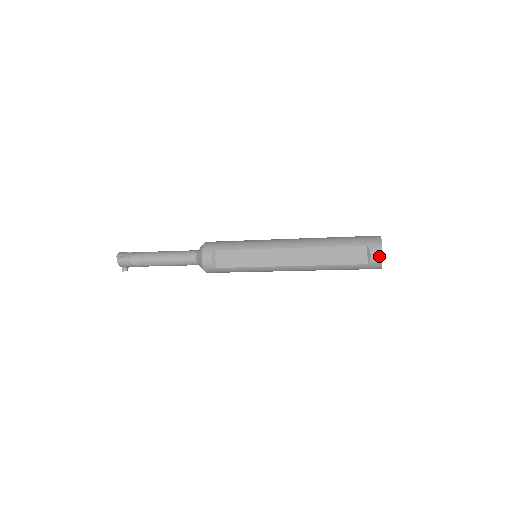
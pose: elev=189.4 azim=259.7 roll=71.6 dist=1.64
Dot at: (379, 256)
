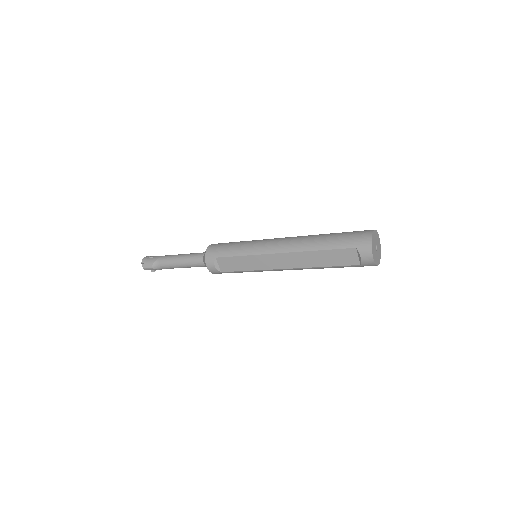
Dot at: (370, 258)
